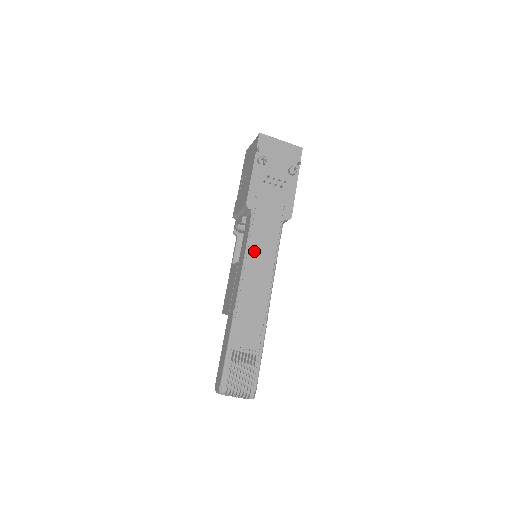
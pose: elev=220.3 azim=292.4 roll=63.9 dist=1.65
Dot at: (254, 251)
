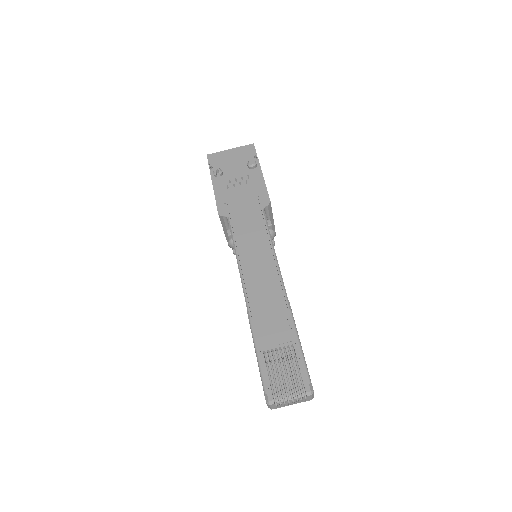
Dot at: (244, 248)
